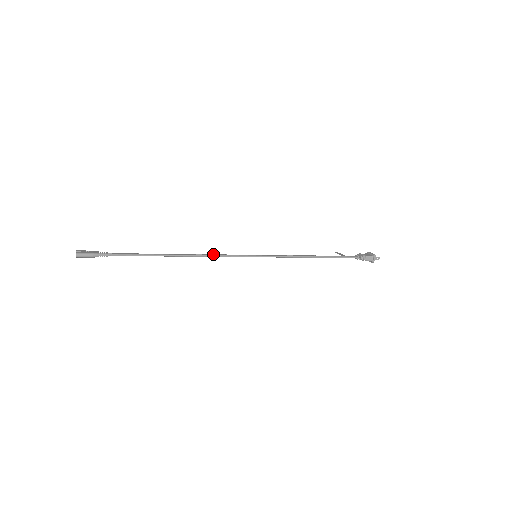
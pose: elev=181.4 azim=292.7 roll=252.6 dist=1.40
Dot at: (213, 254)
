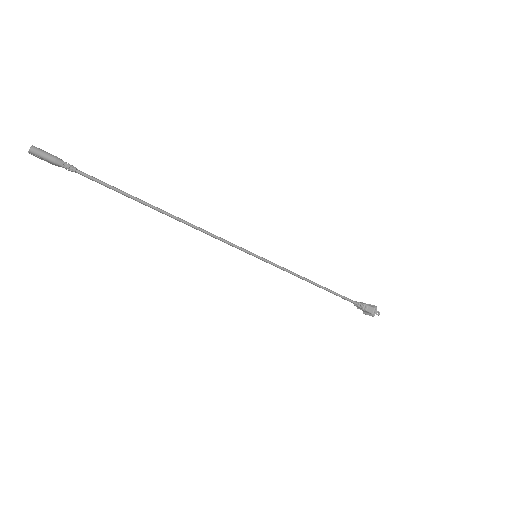
Dot at: occluded
